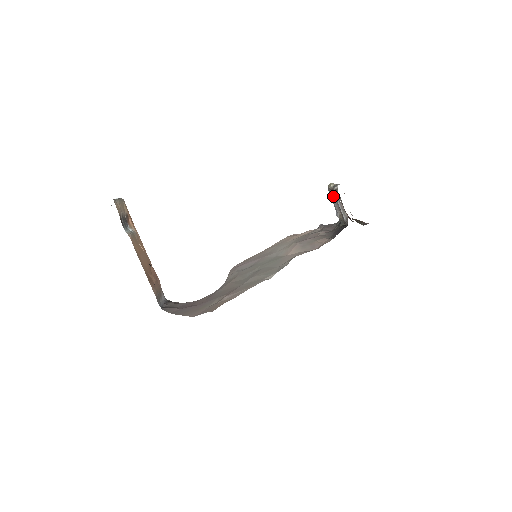
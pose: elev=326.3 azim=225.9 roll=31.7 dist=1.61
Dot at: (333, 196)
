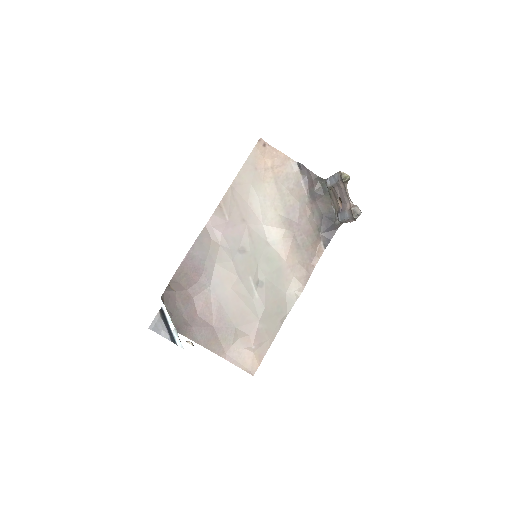
Dot at: (340, 185)
